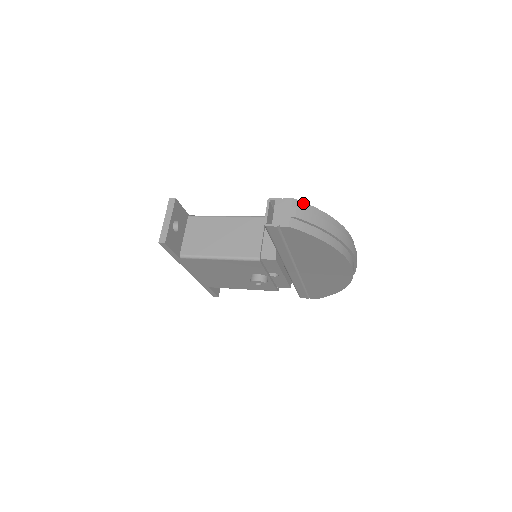
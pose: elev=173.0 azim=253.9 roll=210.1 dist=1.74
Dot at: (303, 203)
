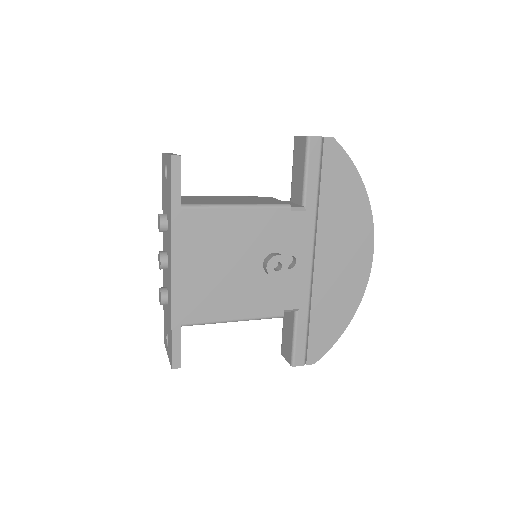
Dot at: occluded
